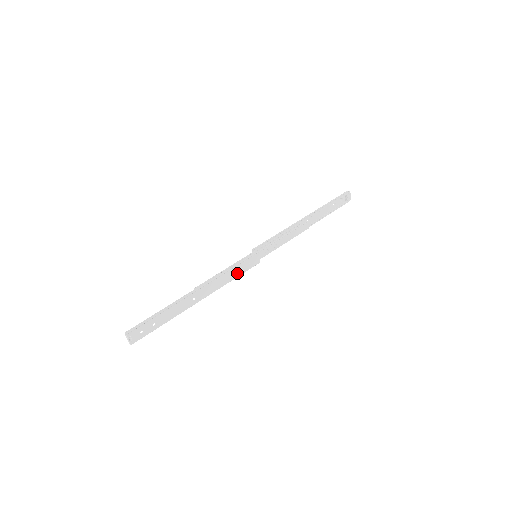
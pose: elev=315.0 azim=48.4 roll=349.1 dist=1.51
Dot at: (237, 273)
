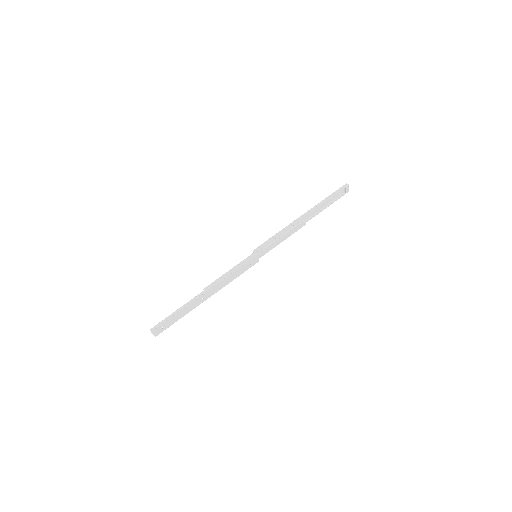
Dot at: (239, 273)
